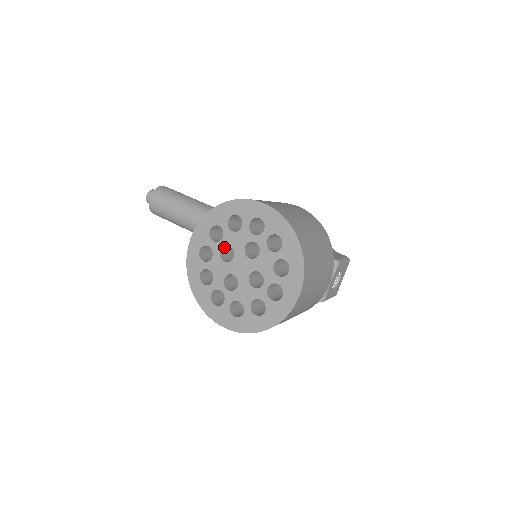
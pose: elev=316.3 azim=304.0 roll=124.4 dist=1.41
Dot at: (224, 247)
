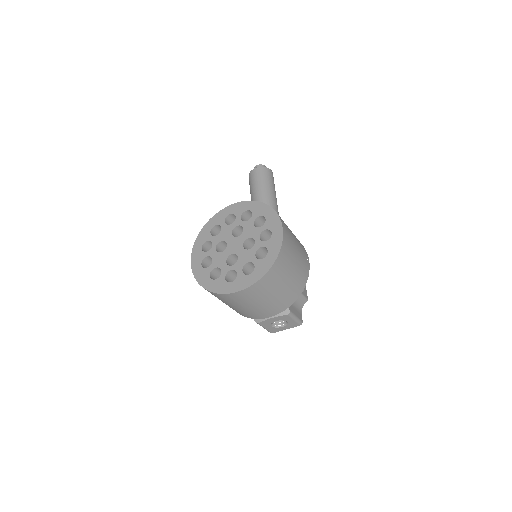
Dot at: (242, 227)
